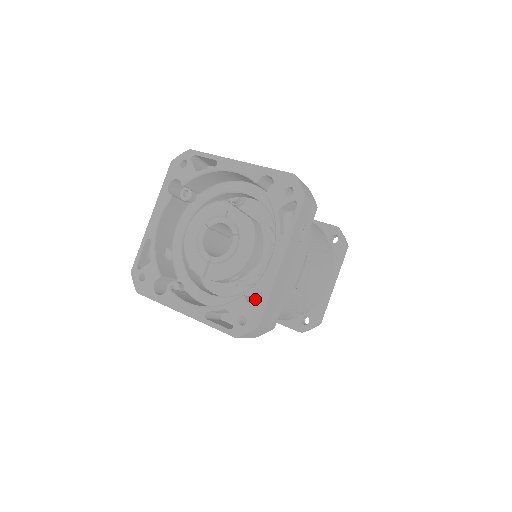
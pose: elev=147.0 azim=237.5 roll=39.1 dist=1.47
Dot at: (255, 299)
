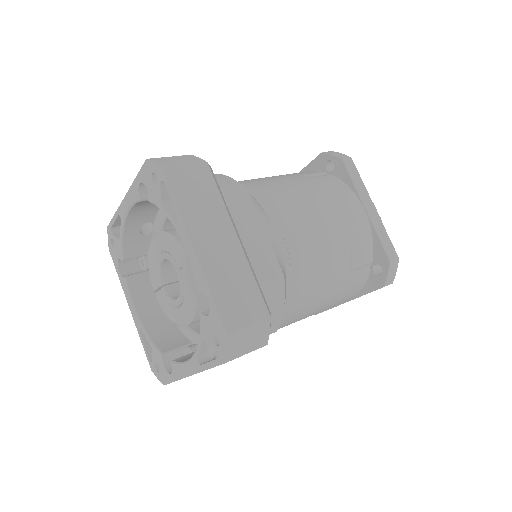
Dot at: (185, 349)
